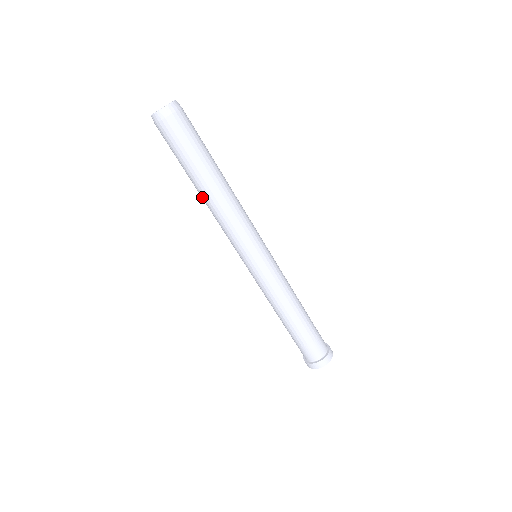
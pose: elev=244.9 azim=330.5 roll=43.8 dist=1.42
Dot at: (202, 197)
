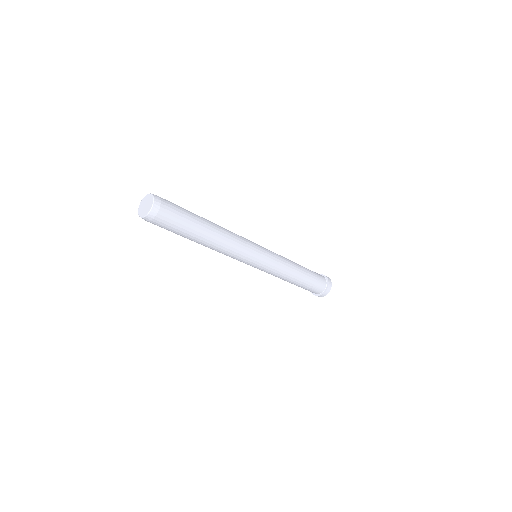
Dot at: (206, 246)
